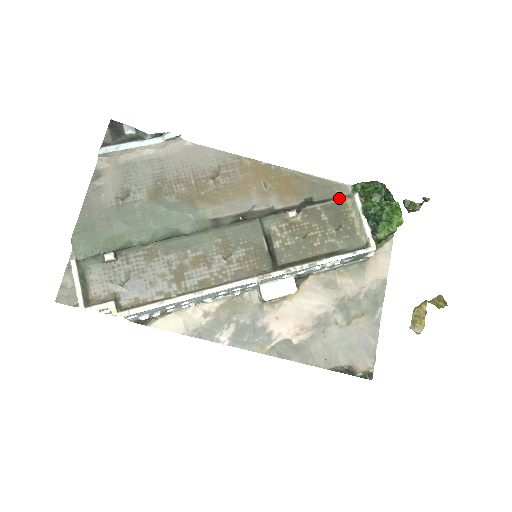
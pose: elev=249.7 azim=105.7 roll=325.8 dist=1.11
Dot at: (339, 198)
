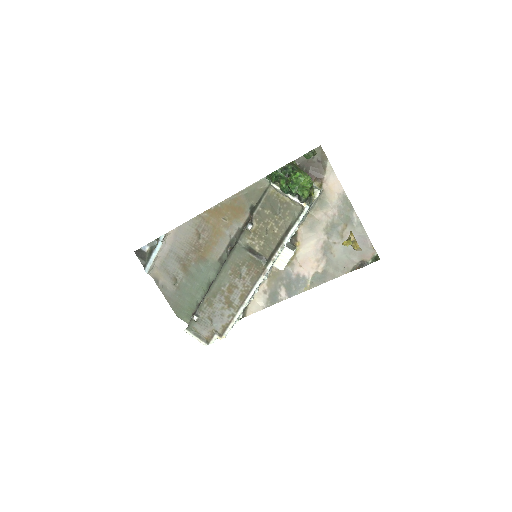
Dot at: (266, 192)
